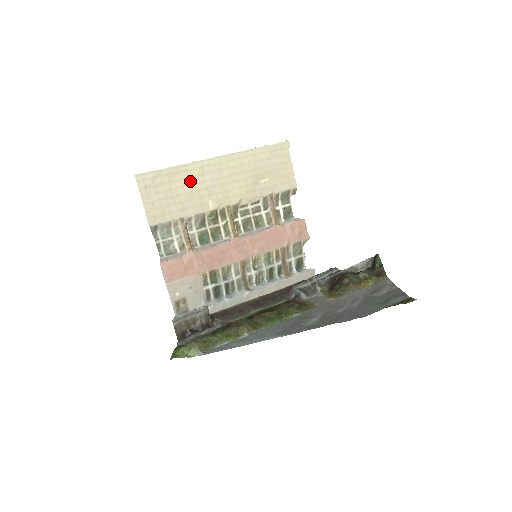
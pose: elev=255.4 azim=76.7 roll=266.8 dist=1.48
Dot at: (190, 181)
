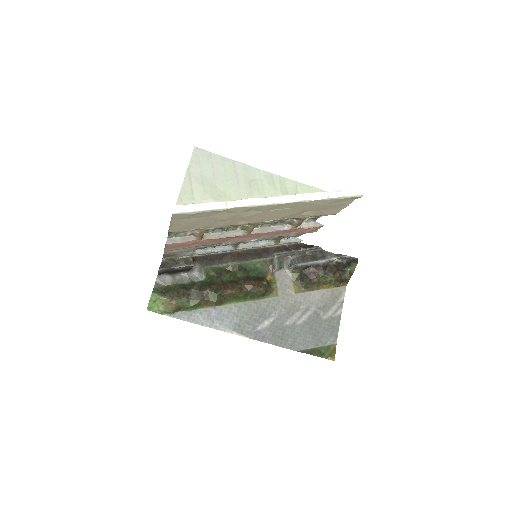
Dot at: (231, 214)
